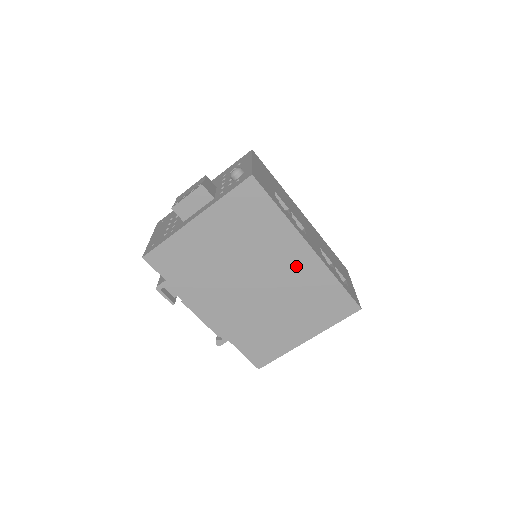
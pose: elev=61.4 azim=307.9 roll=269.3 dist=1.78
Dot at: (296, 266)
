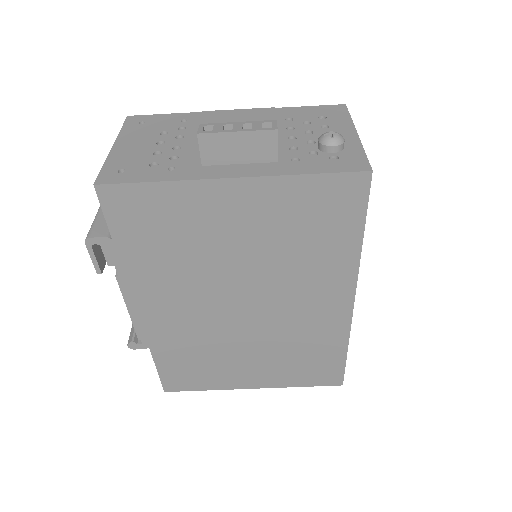
Dot at: (315, 312)
